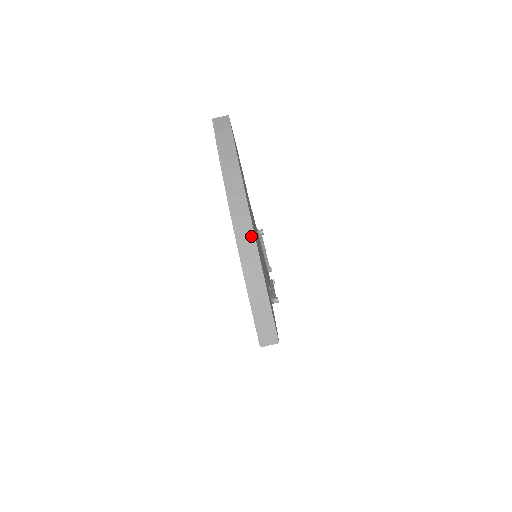
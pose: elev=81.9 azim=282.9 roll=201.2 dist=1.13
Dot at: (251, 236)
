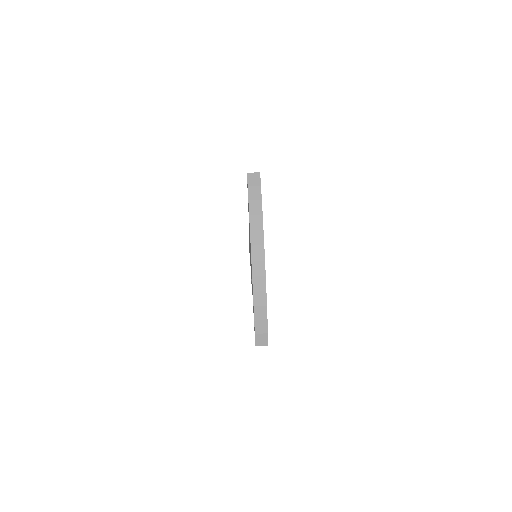
Dot at: (263, 276)
